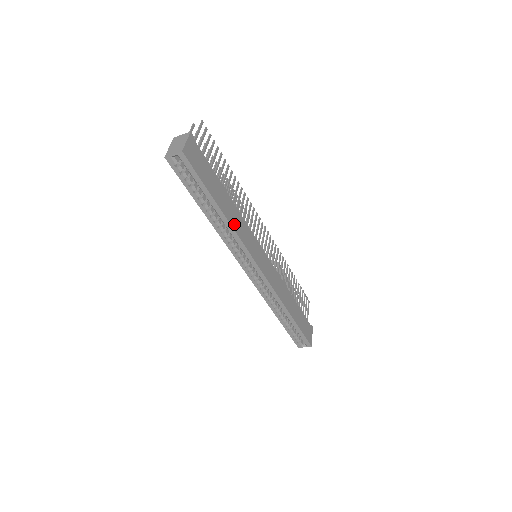
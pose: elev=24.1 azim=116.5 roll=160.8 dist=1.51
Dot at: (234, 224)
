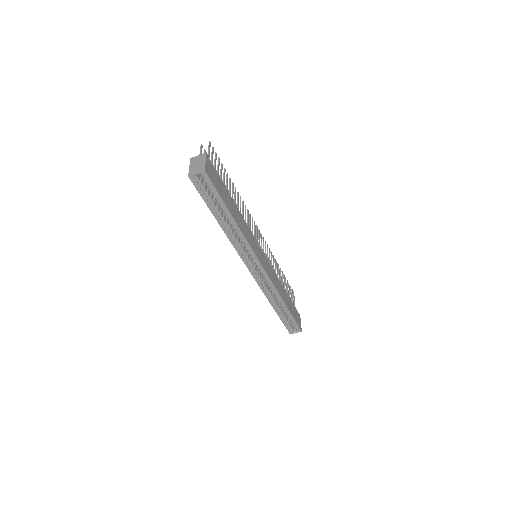
Dot at: (242, 230)
